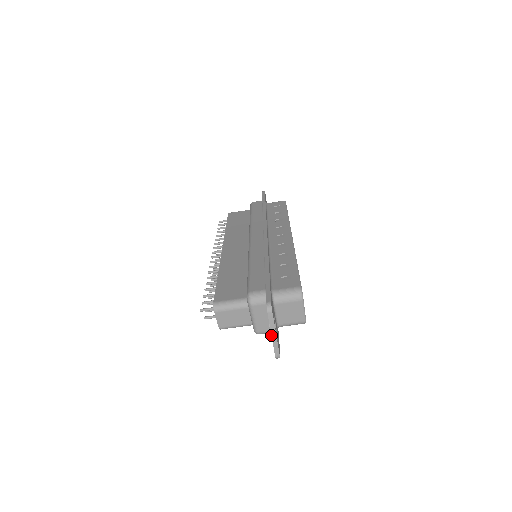
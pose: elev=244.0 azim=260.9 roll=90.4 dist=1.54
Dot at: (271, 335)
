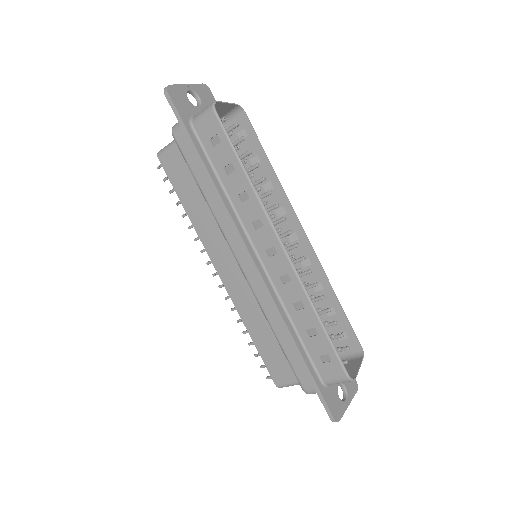
Dot at: occluded
